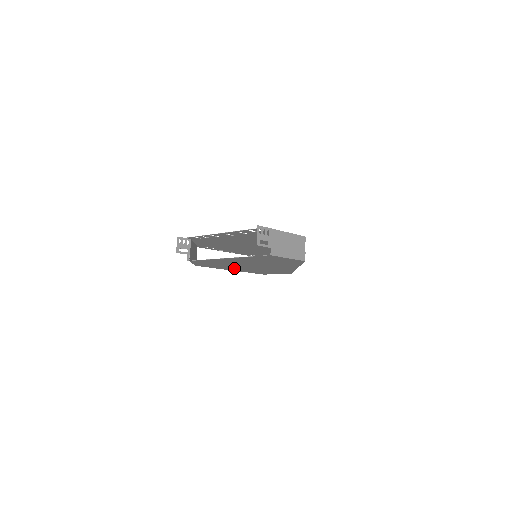
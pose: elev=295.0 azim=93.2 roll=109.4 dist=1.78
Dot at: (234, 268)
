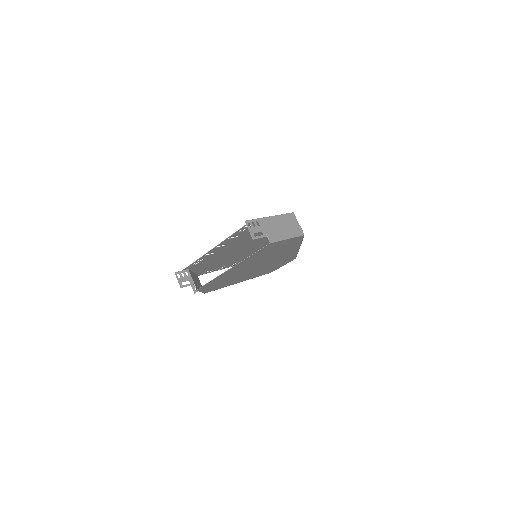
Dot at: (241, 278)
